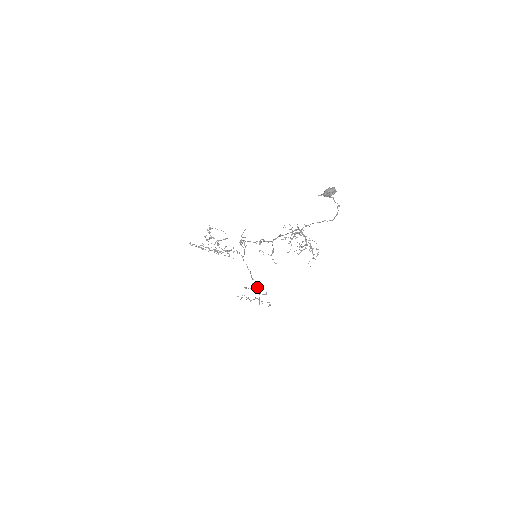
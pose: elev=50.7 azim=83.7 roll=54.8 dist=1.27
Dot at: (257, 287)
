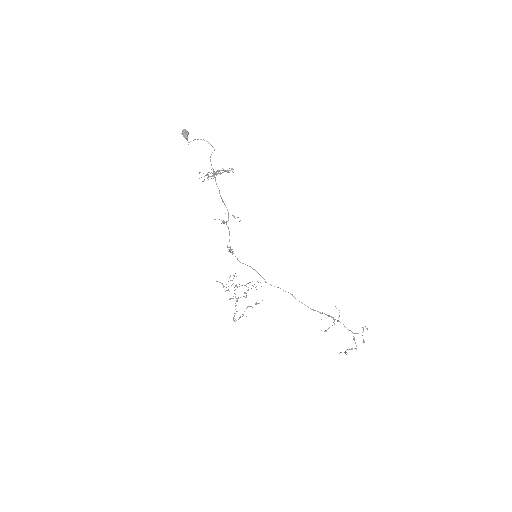
Dot at: occluded
